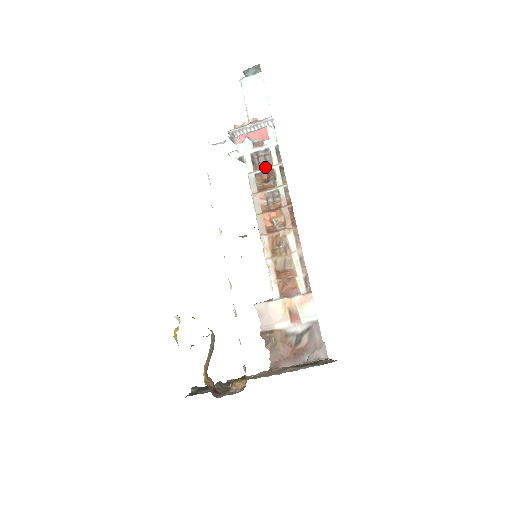
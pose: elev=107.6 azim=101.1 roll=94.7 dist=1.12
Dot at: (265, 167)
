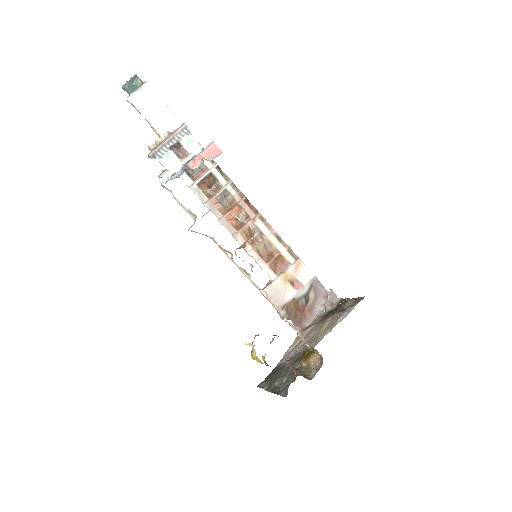
Dot at: (202, 174)
